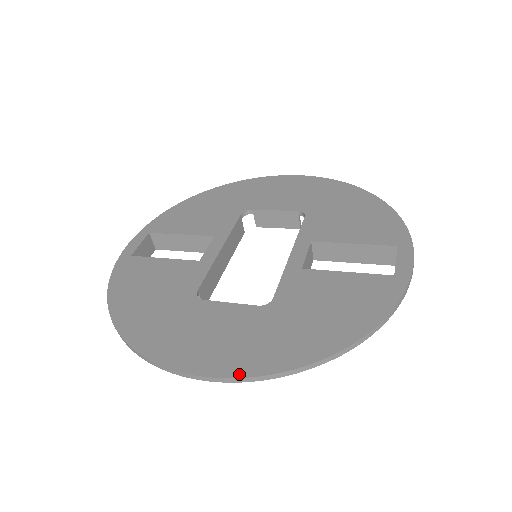
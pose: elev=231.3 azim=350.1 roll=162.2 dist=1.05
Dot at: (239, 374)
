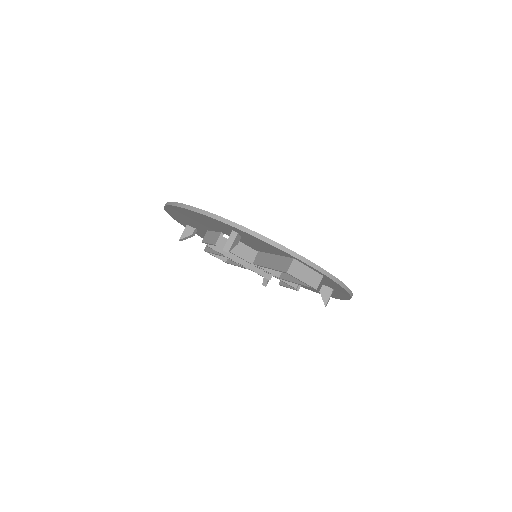
Dot at: (183, 204)
